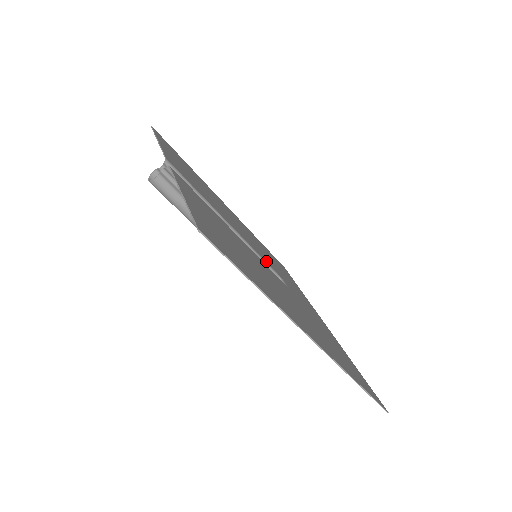
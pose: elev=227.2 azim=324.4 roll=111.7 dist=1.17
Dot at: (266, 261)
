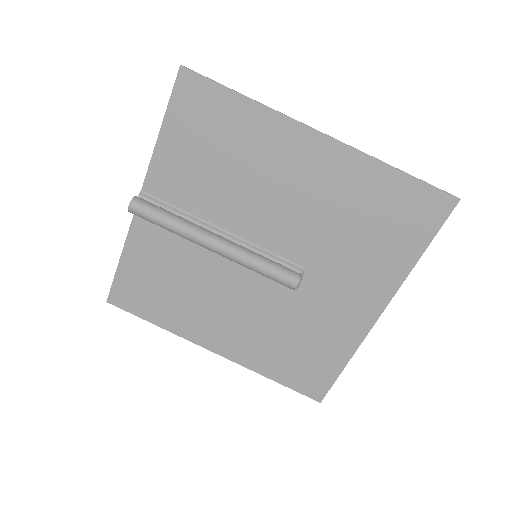
Dot at: occluded
